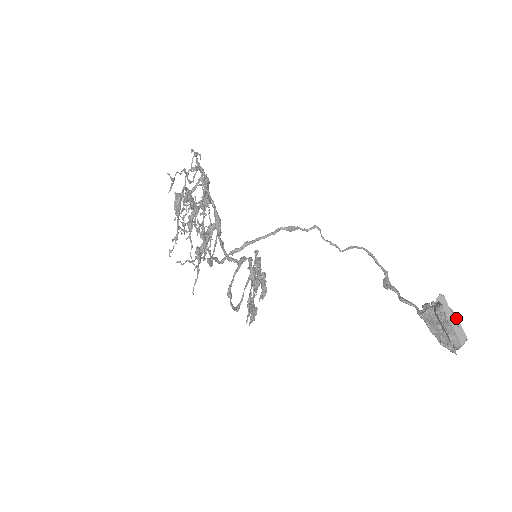
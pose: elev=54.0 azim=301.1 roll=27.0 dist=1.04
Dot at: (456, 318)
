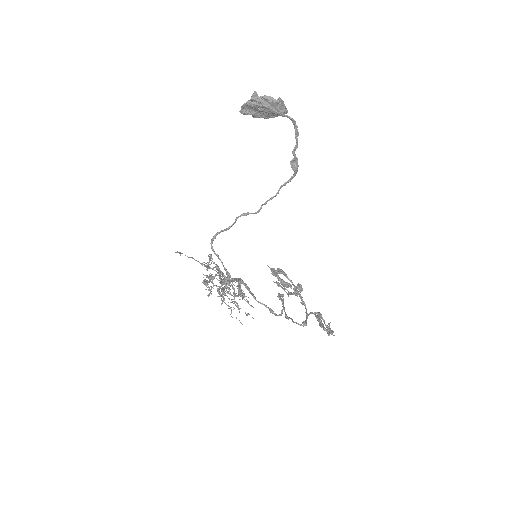
Dot at: occluded
